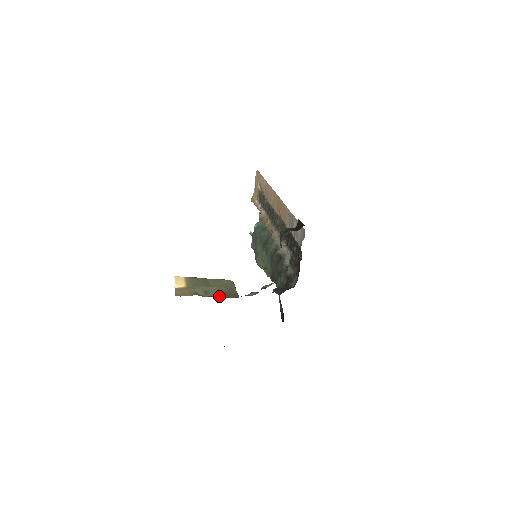
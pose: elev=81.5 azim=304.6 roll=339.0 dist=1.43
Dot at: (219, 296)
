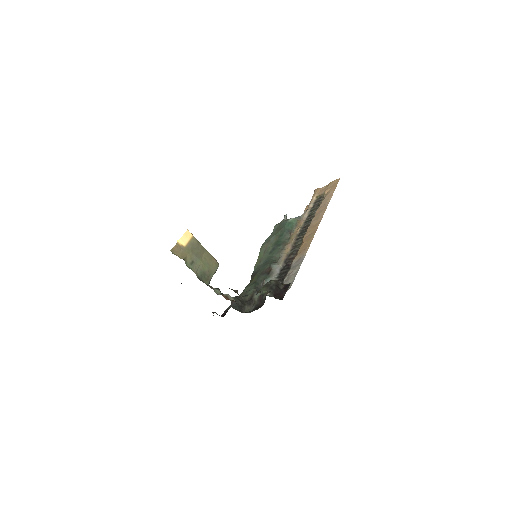
Dot at: (197, 273)
